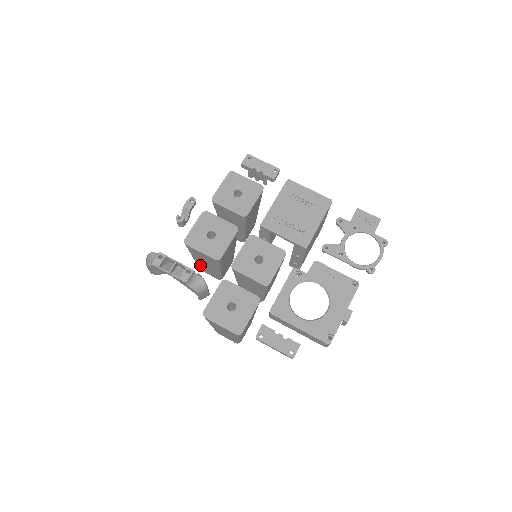
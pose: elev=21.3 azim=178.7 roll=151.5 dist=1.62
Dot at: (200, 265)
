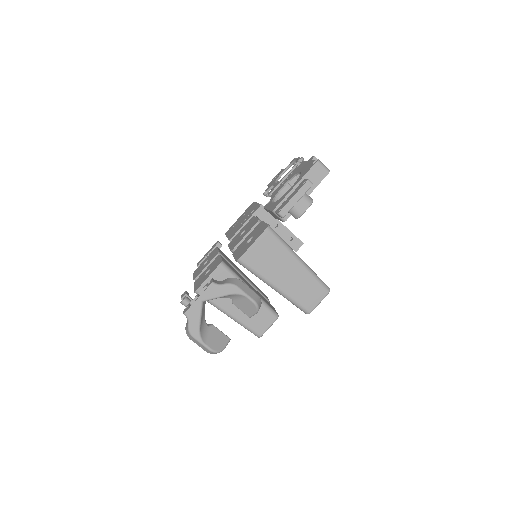
Dot at: (245, 319)
